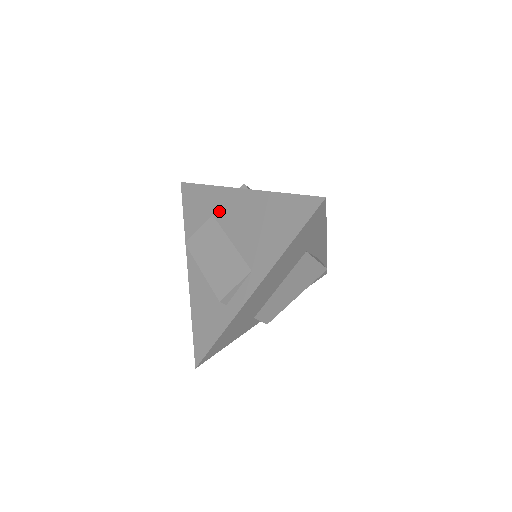
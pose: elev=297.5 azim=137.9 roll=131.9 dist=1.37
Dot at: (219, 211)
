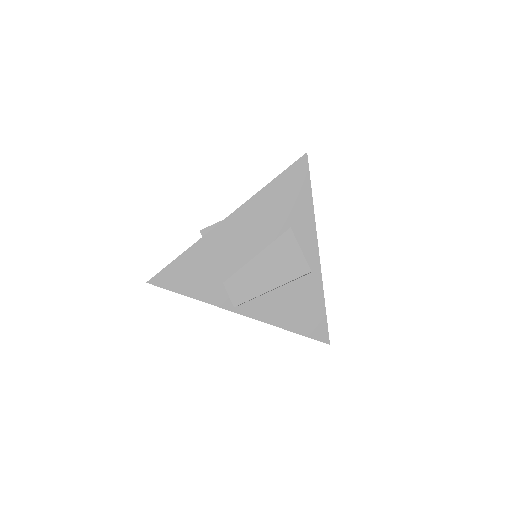
Dot at: occluded
